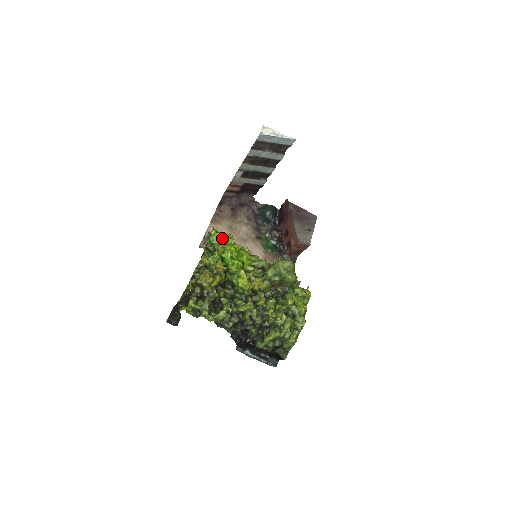
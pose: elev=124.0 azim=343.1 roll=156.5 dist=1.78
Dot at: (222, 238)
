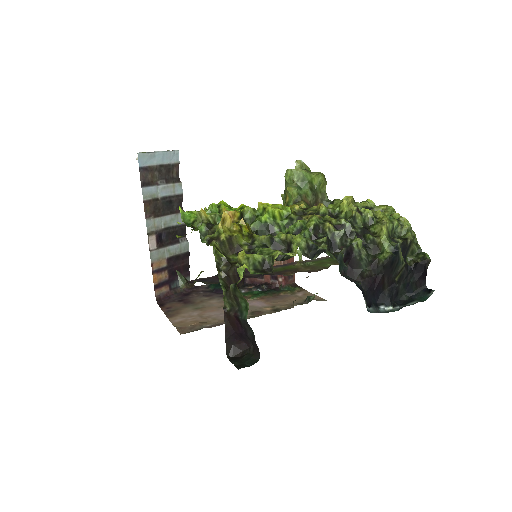
Dot at: occluded
